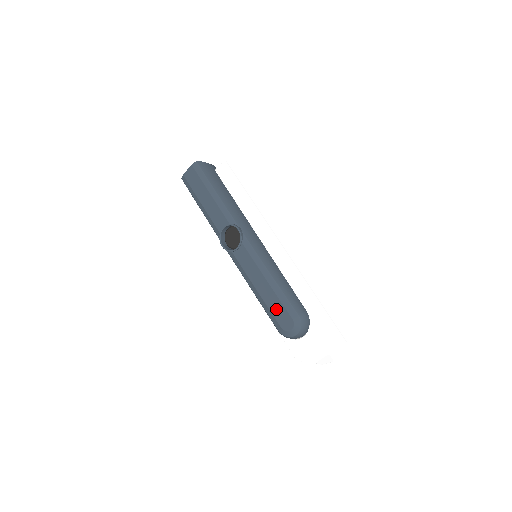
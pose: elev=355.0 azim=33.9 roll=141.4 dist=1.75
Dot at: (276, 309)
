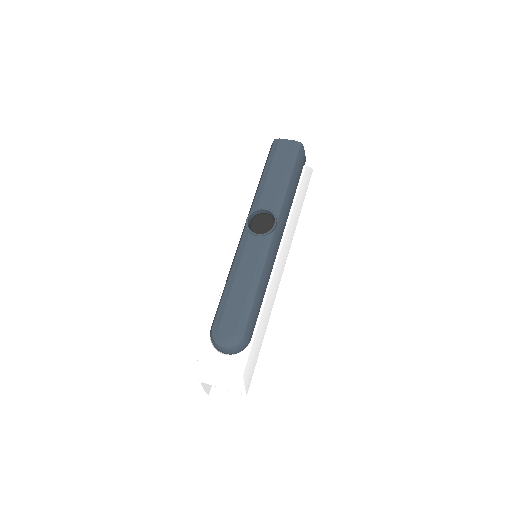
Dot at: (232, 311)
